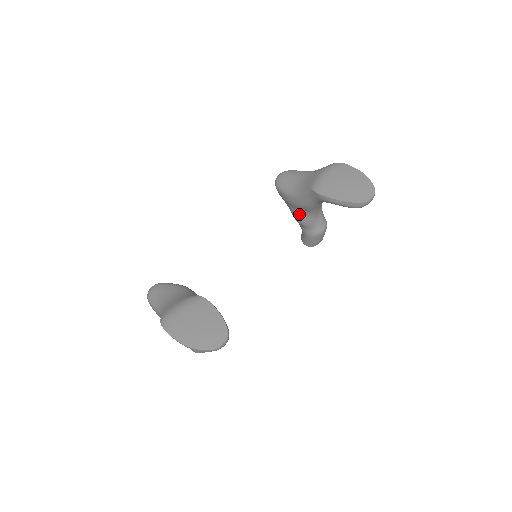
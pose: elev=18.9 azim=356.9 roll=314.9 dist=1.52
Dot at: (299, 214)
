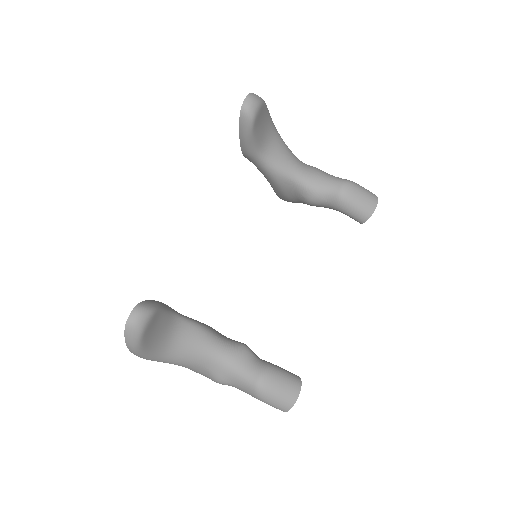
Dot at: (299, 196)
